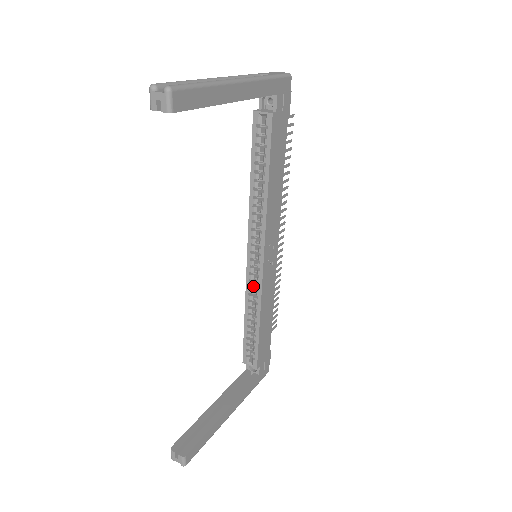
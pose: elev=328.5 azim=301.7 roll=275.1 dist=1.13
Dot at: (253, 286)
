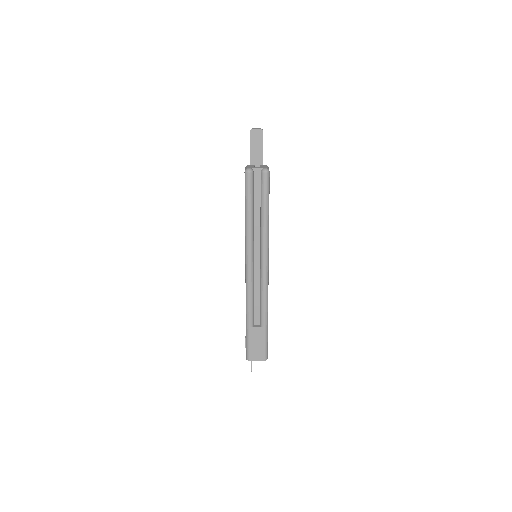
Dot at: occluded
